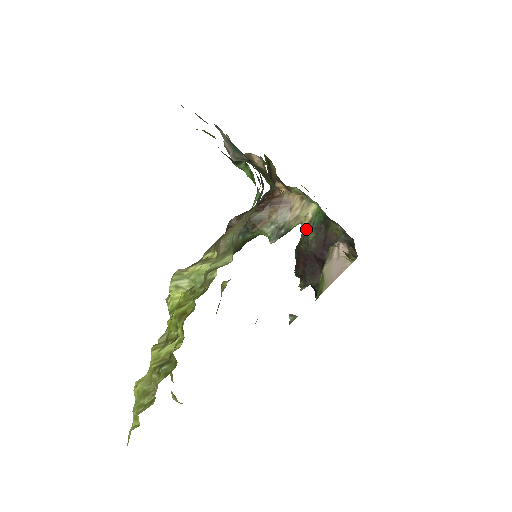
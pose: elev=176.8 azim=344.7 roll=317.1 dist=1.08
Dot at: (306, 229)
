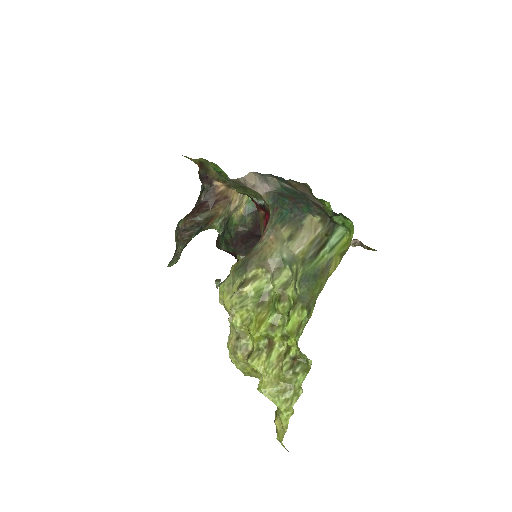
Dot at: (243, 215)
